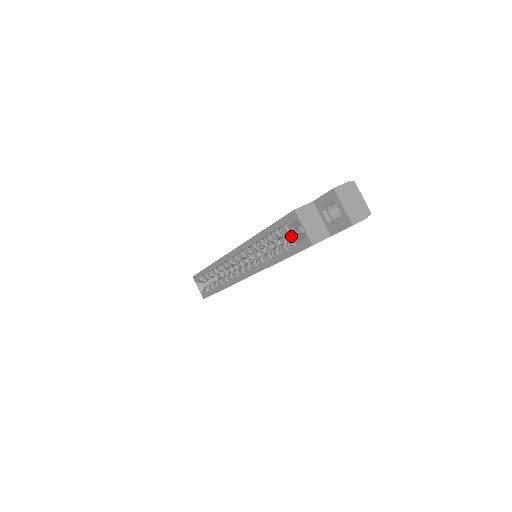
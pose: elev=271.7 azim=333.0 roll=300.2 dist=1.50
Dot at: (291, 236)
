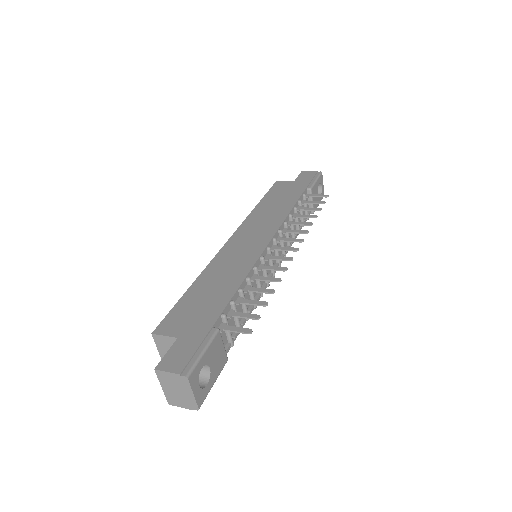
Dot at: occluded
